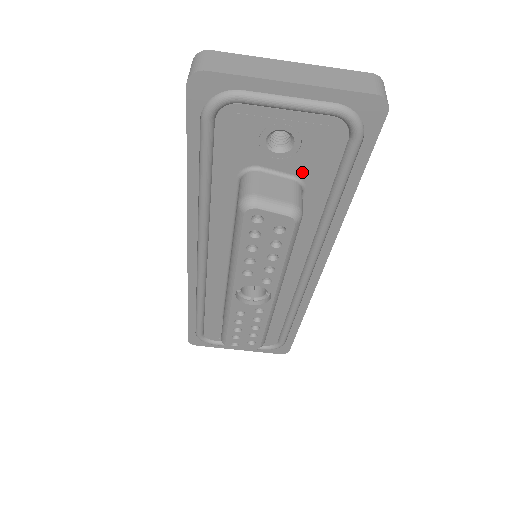
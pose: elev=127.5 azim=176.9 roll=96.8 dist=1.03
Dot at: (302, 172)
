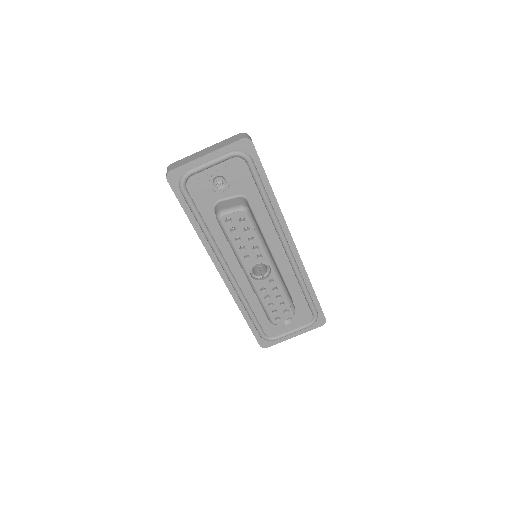
Dot at: (240, 191)
